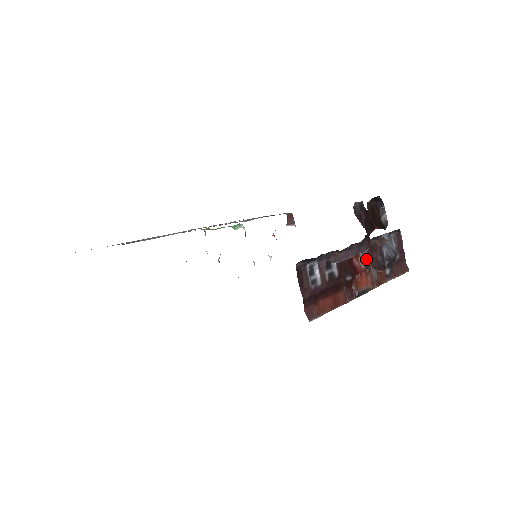
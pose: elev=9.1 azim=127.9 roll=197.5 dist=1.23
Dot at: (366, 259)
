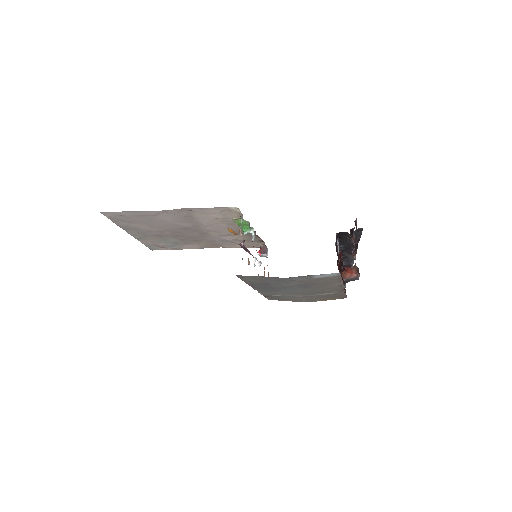
Dot at: occluded
